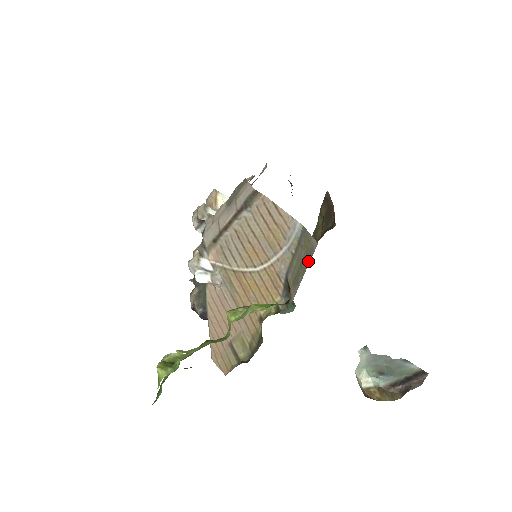
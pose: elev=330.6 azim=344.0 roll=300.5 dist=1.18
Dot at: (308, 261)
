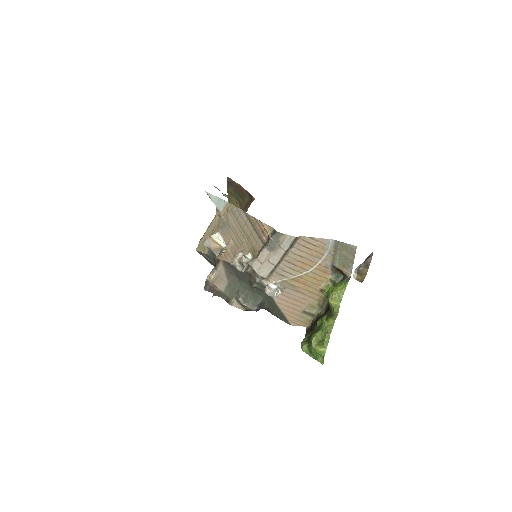
Dot at: (353, 256)
